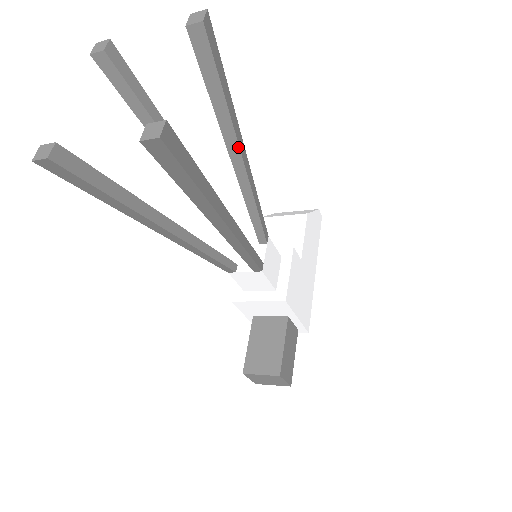
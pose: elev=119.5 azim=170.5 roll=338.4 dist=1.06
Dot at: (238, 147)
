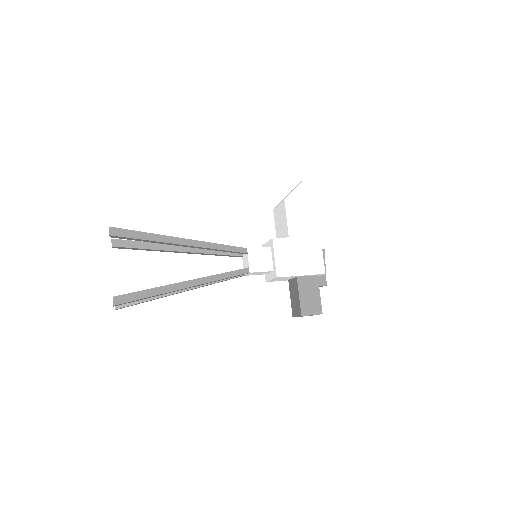
Dot at: (176, 244)
